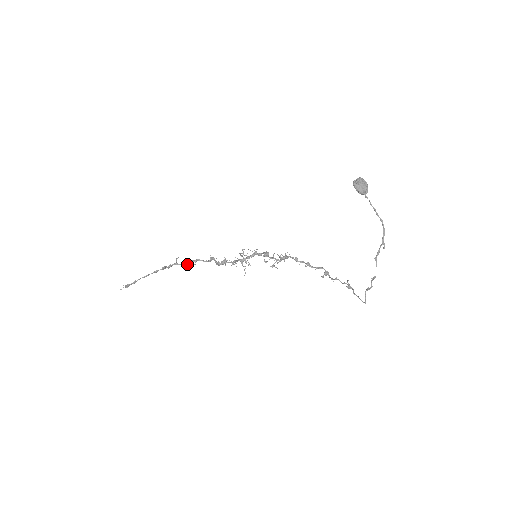
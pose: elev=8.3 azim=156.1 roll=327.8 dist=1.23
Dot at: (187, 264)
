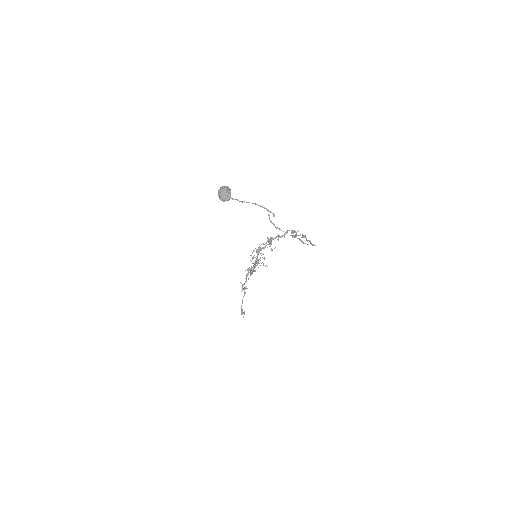
Dot at: occluded
